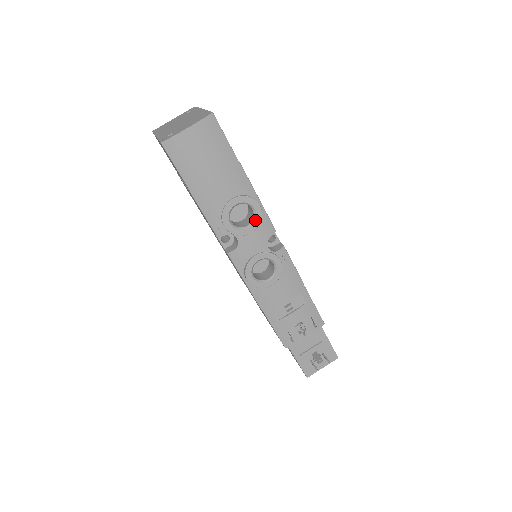
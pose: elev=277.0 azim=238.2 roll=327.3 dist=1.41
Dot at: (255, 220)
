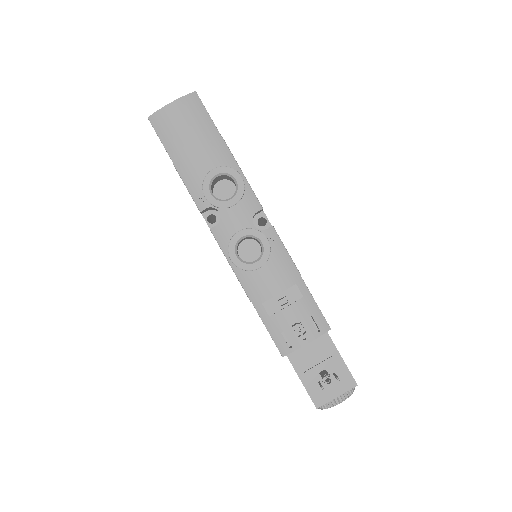
Dot at: (237, 192)
